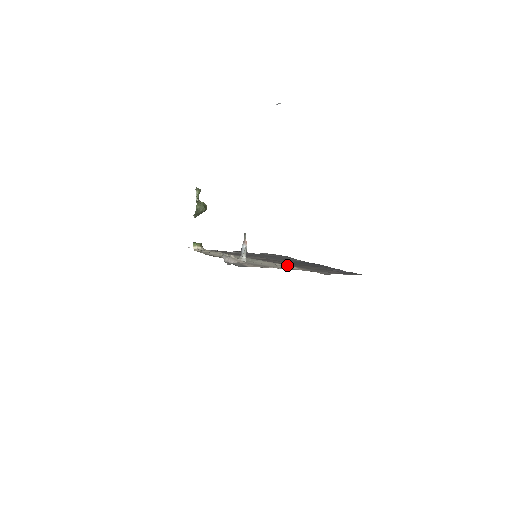
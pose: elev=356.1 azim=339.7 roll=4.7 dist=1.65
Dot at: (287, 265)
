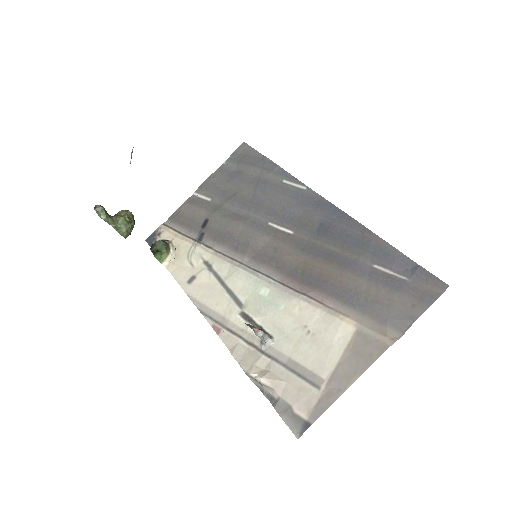
Dot at: (324, 303)
